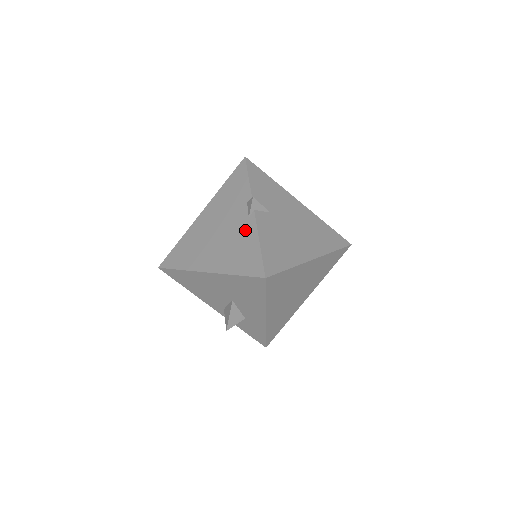
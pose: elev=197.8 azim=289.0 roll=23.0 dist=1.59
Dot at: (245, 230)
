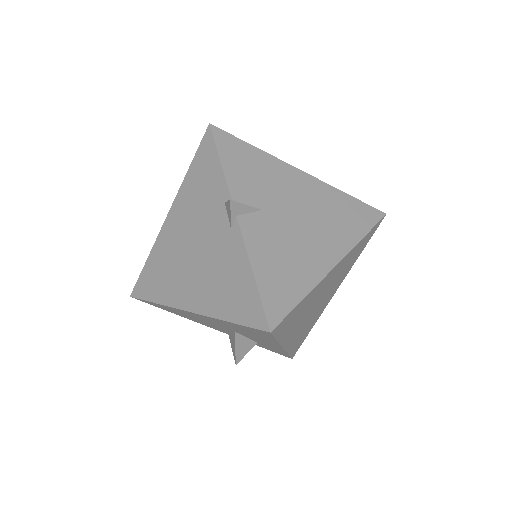
Dot at: (229, 249)
